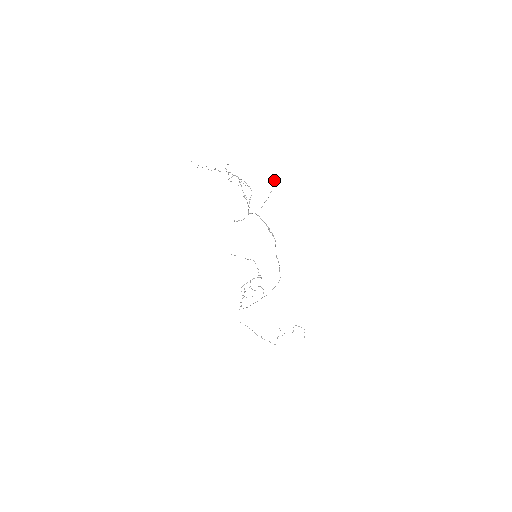
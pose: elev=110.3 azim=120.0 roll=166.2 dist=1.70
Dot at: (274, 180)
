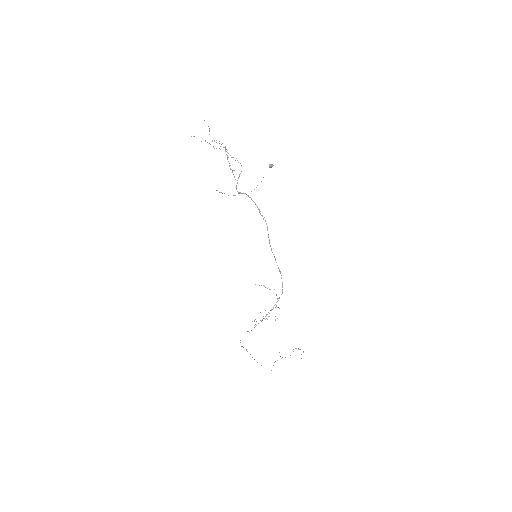
Dot at: (270, 164)
